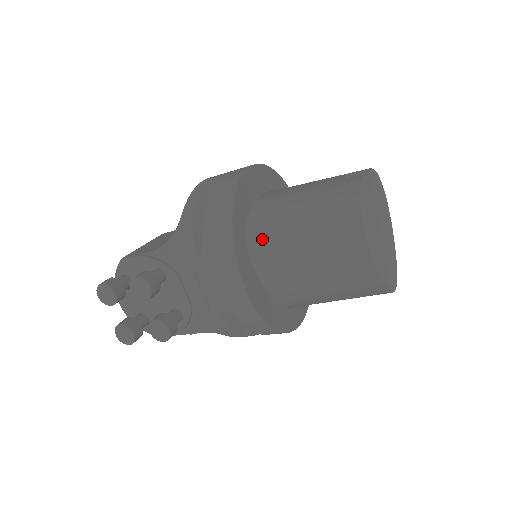
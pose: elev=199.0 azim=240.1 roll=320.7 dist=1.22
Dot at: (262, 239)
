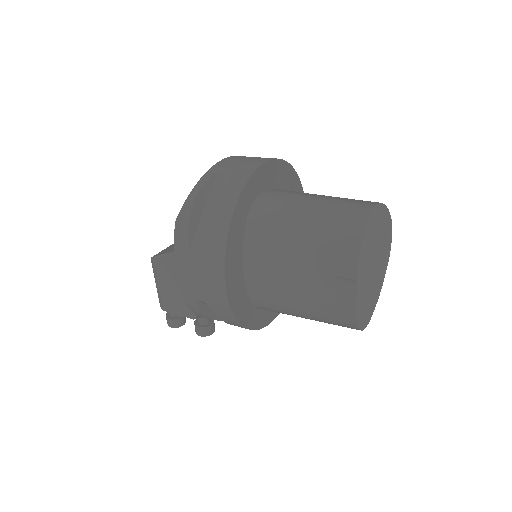
Dot at: occluded
